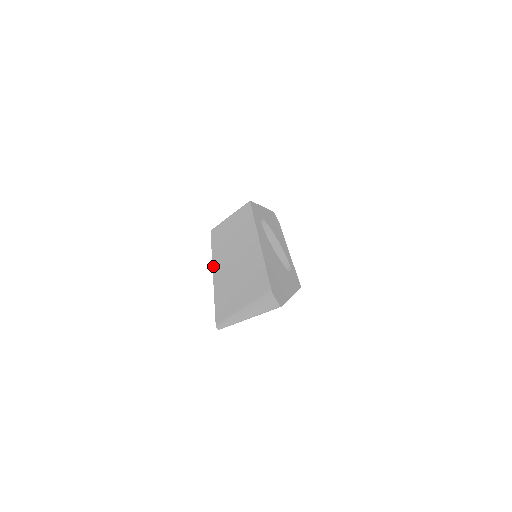
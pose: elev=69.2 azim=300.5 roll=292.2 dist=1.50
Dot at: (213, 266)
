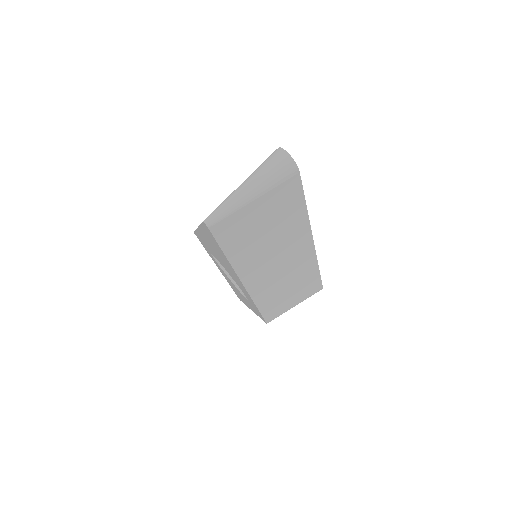
Dot at: occluded
